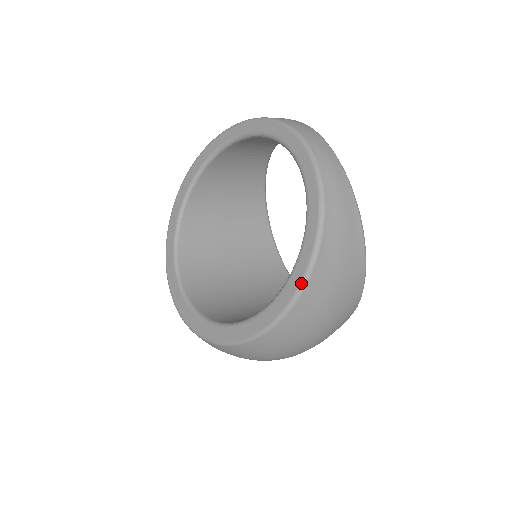
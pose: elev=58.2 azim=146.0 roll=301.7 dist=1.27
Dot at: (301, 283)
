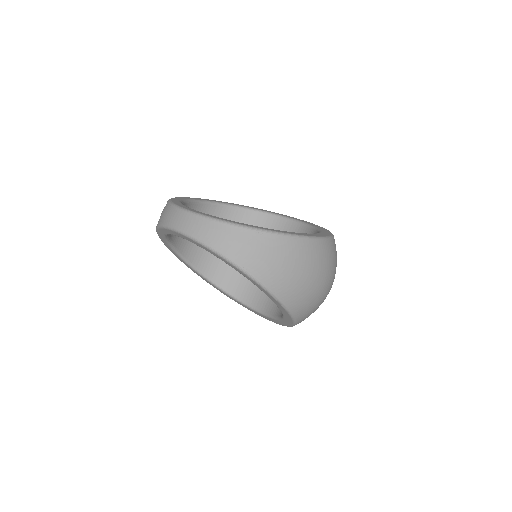
Dot at: (271, 295)
